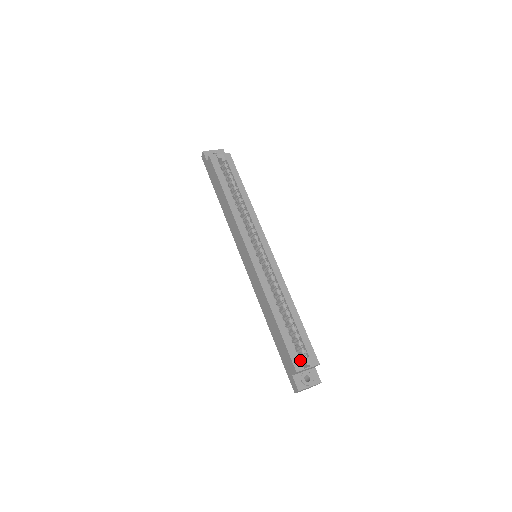
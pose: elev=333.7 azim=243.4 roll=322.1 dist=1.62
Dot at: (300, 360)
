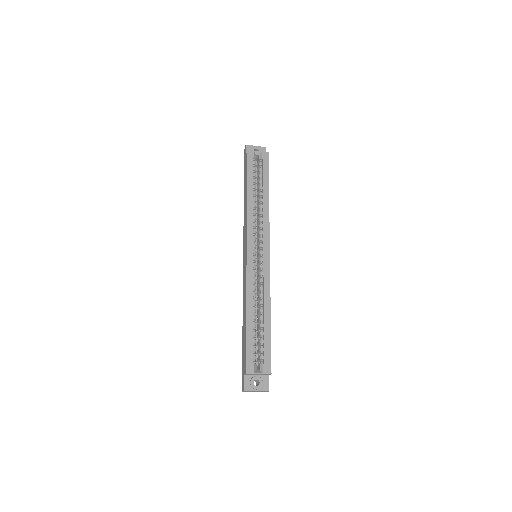
Dot at: (254, 364)
